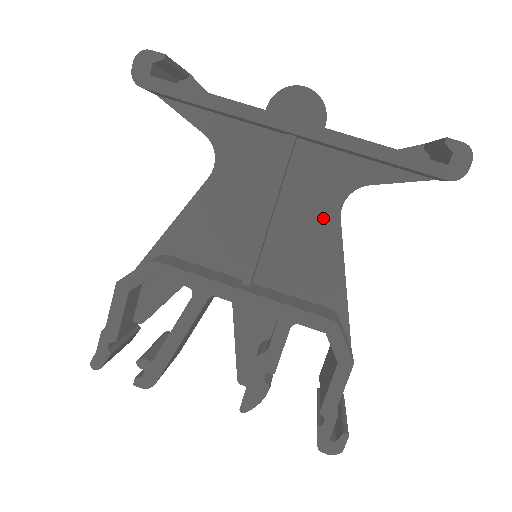
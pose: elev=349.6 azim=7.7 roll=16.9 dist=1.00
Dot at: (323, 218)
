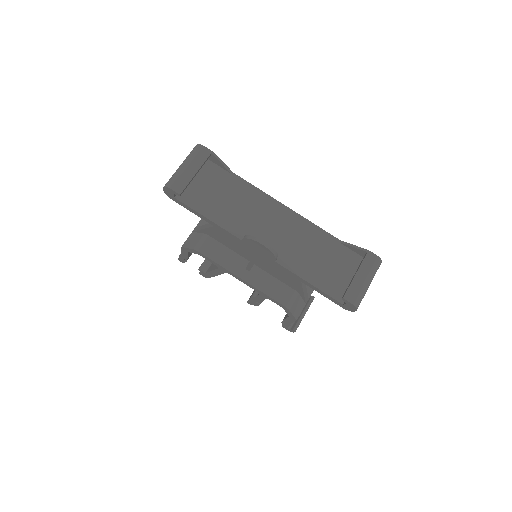
Dot at: occluded
